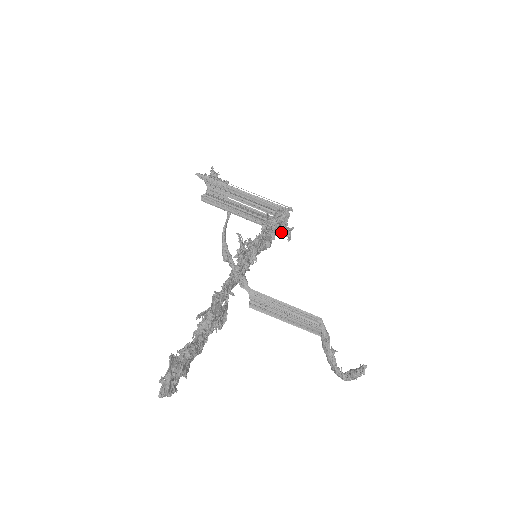
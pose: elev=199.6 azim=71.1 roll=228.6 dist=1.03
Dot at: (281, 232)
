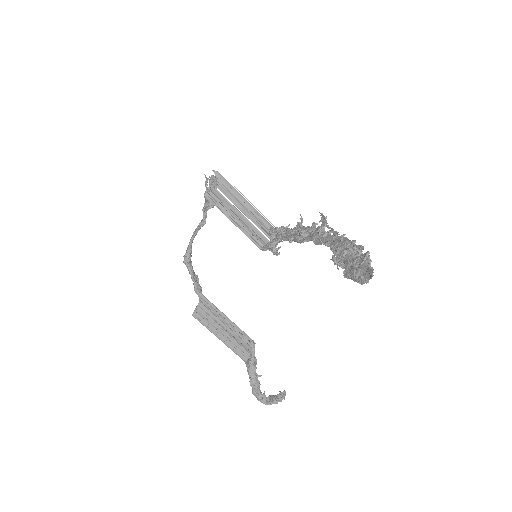
Dot at: (276, 245)
